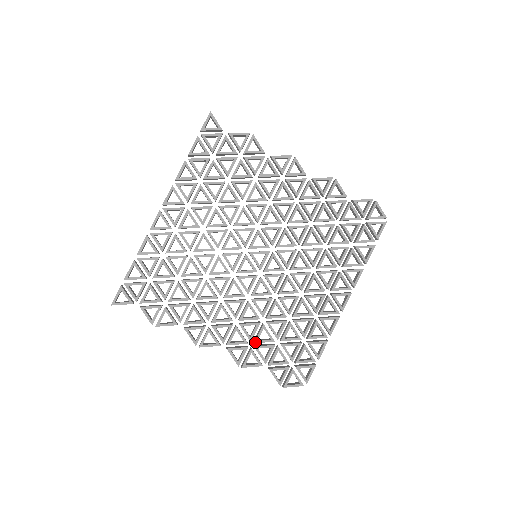
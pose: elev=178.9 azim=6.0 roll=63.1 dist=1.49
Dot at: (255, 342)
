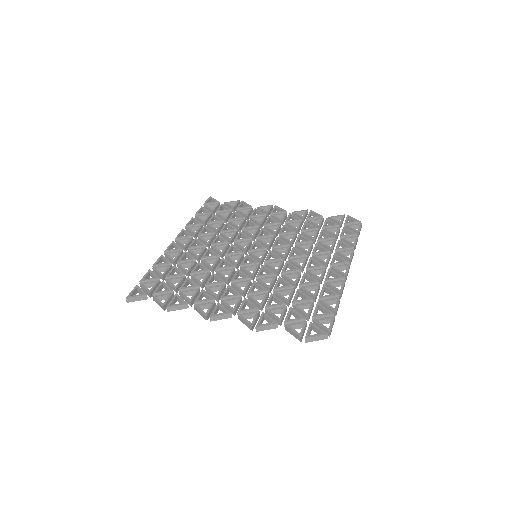
Dot at: (266, 306)
